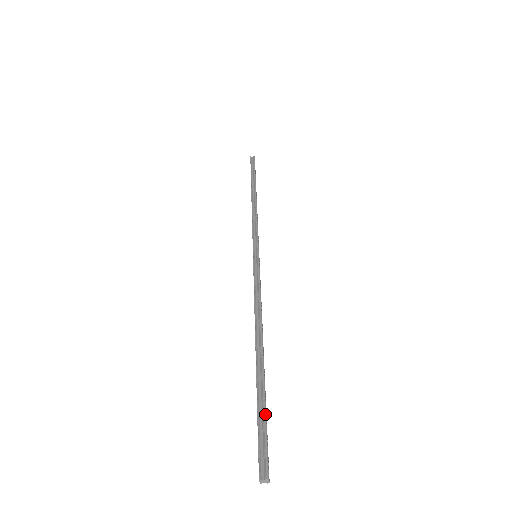
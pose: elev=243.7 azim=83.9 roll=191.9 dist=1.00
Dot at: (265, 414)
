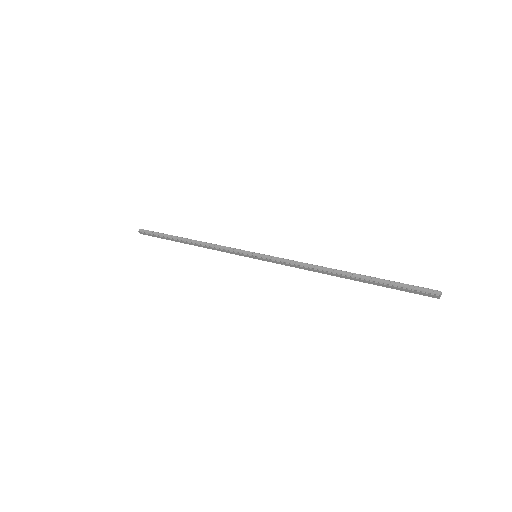
Dot at: (397, 282)
